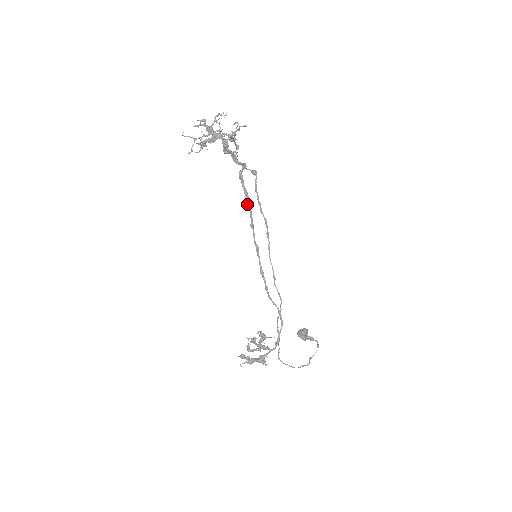
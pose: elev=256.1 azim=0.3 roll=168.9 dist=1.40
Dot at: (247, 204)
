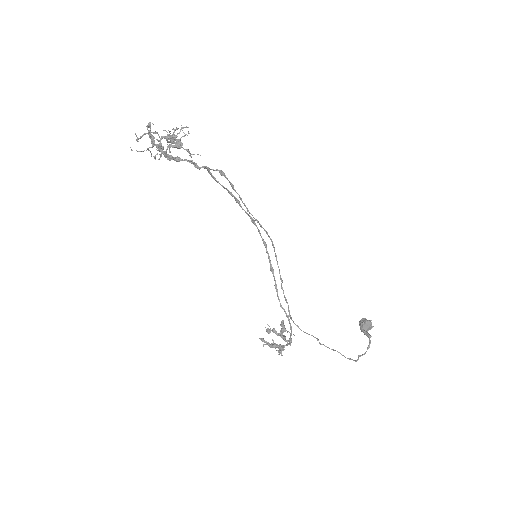
Dot at: (236, 201)
